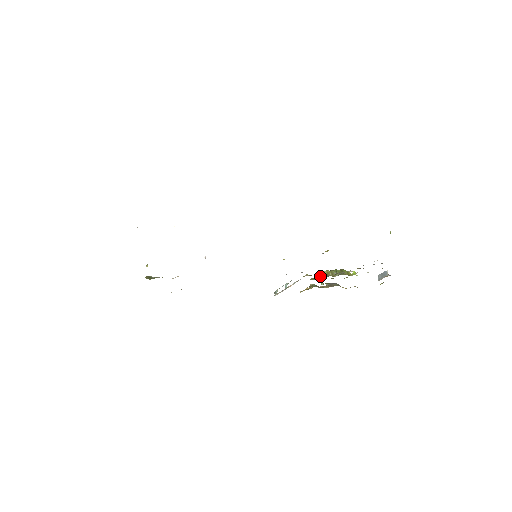
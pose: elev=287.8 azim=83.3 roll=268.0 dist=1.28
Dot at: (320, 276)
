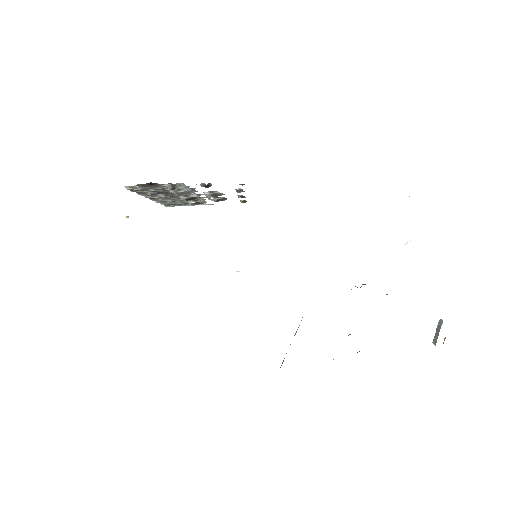
Dot at: occluded
